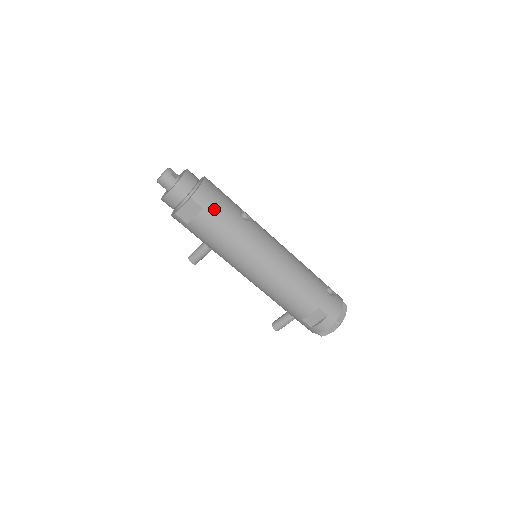
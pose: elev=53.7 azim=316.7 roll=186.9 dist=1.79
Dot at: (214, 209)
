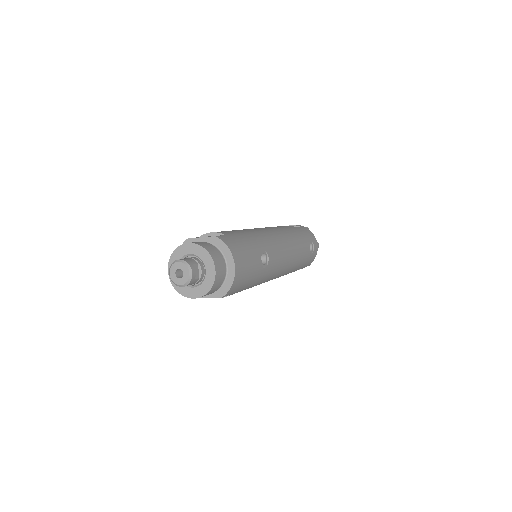
Dot at: (242, 288)
